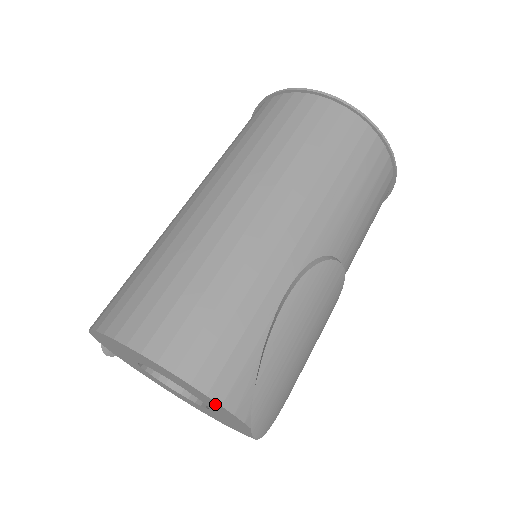
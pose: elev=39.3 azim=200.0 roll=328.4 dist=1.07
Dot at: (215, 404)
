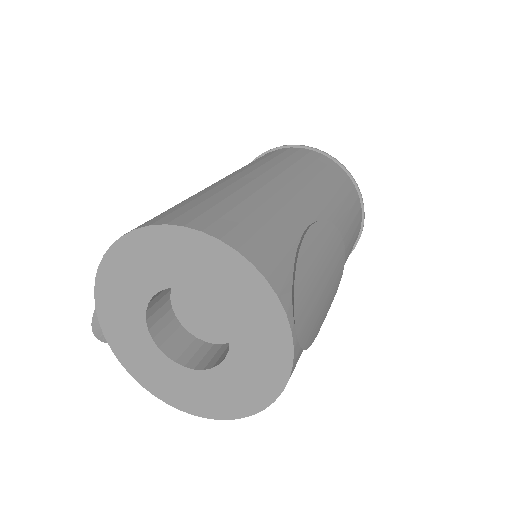
Dot at: (255, 291)
